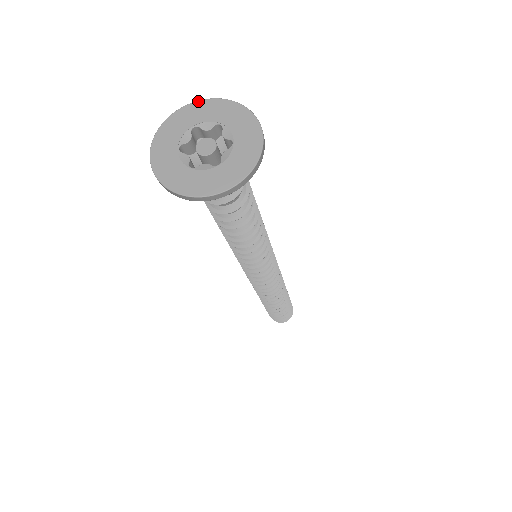
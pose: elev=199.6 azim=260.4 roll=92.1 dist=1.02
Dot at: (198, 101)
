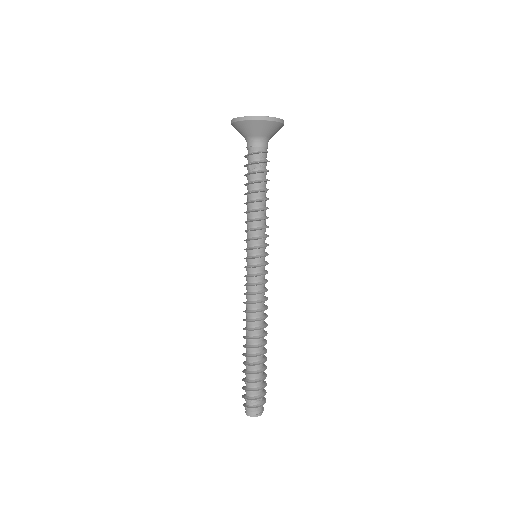
Dot at: occluded
